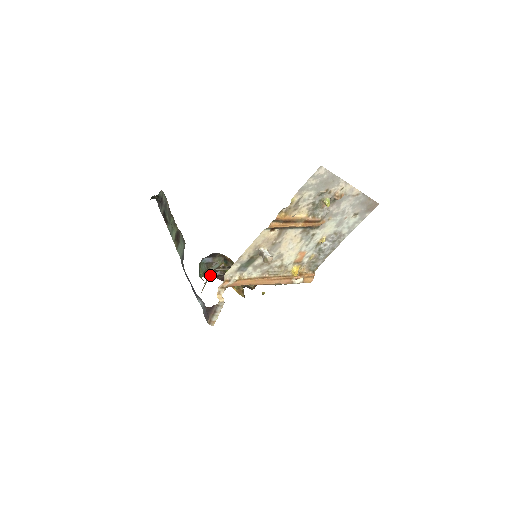
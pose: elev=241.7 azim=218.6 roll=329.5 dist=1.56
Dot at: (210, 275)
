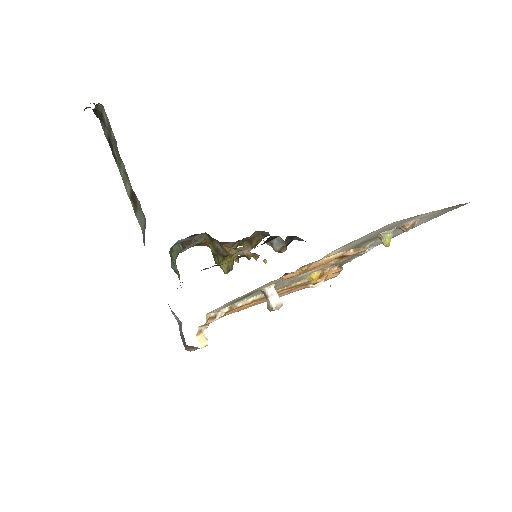
Dot at: occluded
